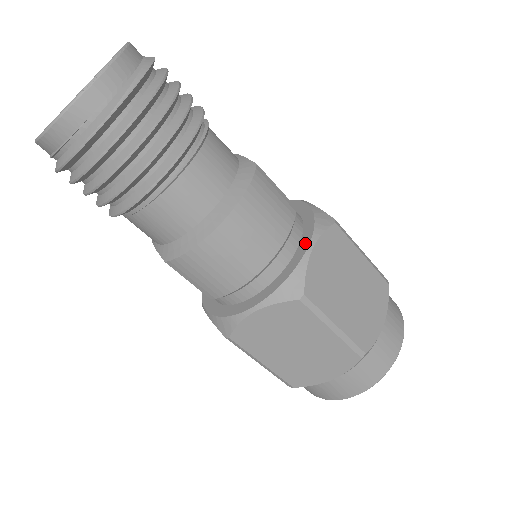
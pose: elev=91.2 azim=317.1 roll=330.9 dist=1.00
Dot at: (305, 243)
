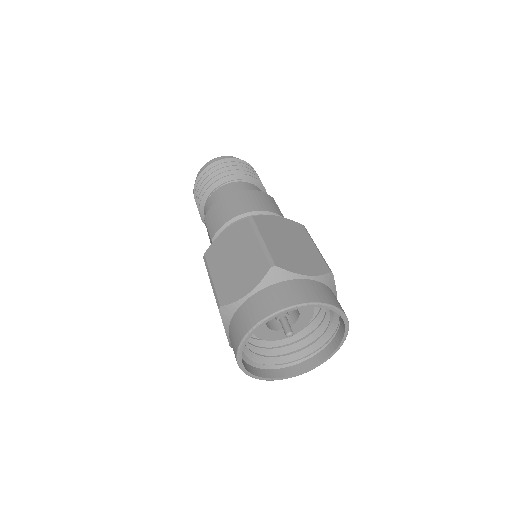
Dot at: occluded
